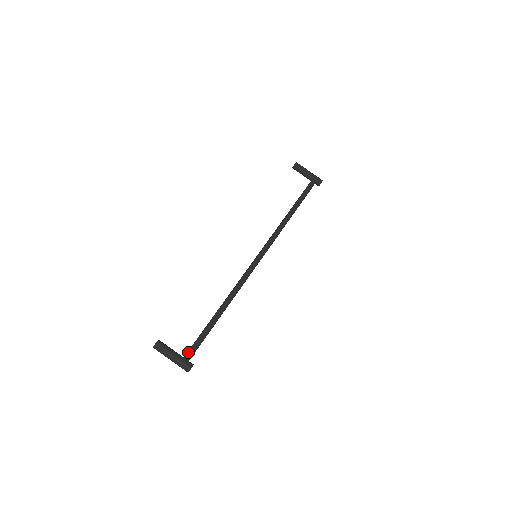
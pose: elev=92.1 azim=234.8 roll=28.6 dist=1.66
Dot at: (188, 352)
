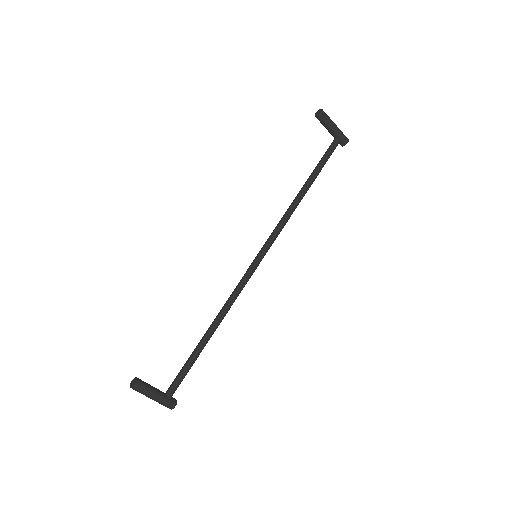
Dot at: (171, 388)
